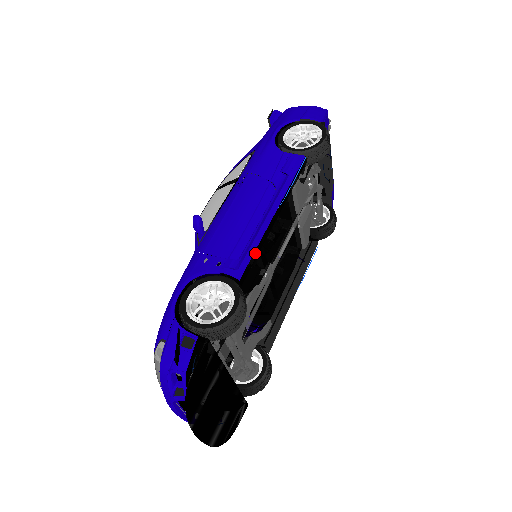
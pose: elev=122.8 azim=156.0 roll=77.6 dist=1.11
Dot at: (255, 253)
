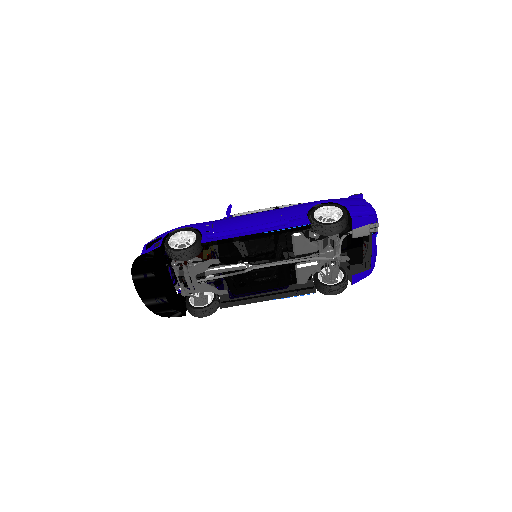
Dot at: (223, 241)
